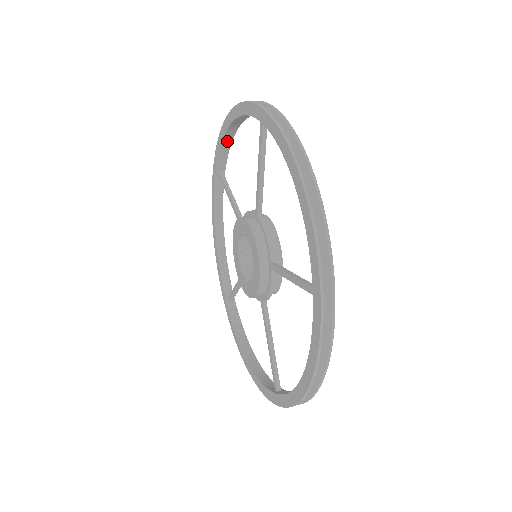
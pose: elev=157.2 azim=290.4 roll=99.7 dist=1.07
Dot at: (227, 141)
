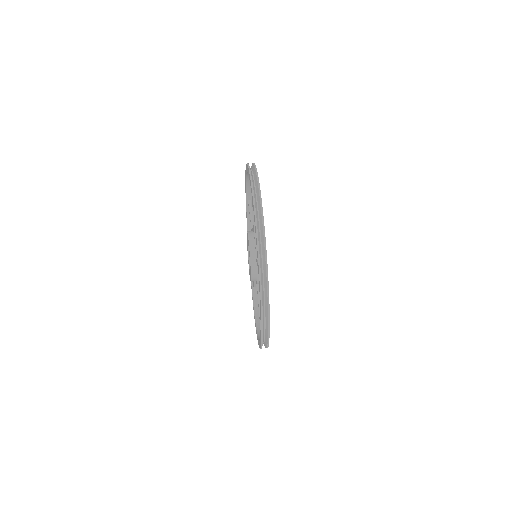
Dot at: (249, 183)
